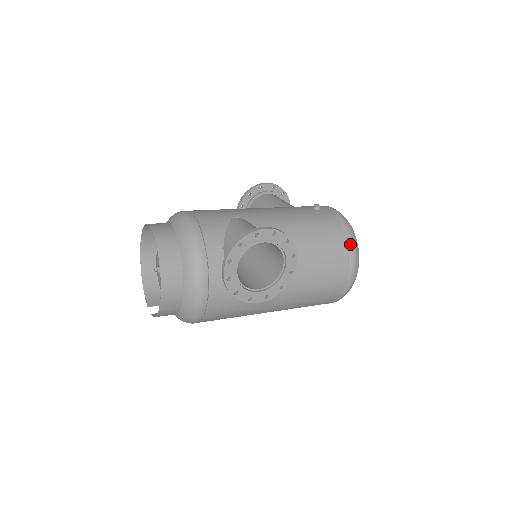
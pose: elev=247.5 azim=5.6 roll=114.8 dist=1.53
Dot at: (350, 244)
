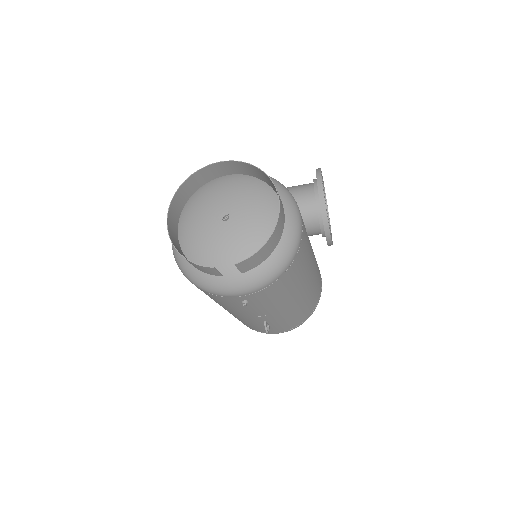
Dot at: occluded
